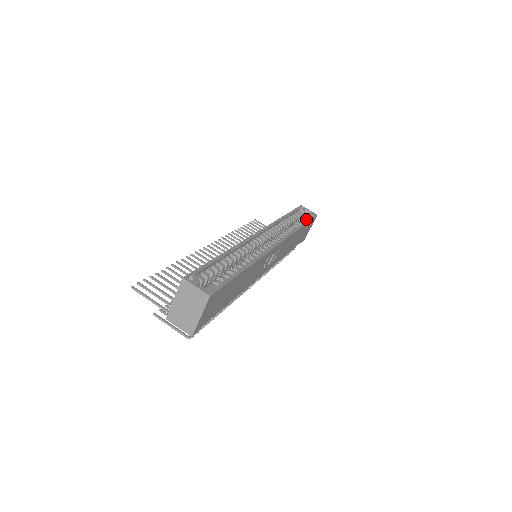
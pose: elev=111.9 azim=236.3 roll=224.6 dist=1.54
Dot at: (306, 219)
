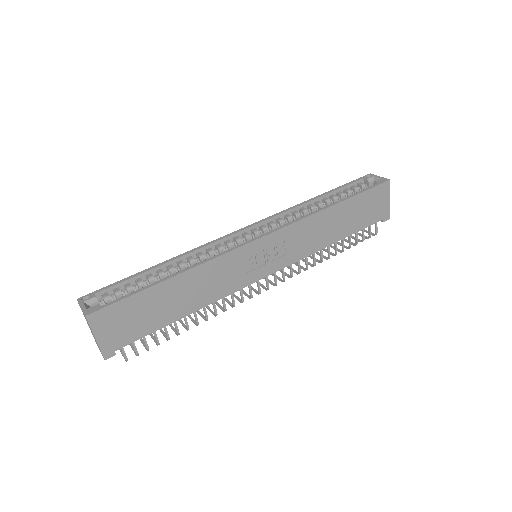
Dot at: occluded
